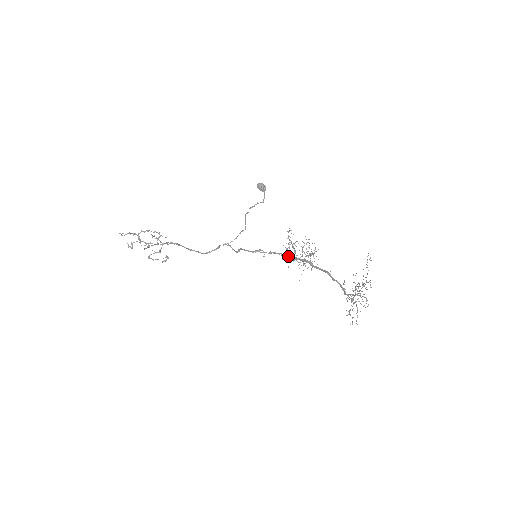
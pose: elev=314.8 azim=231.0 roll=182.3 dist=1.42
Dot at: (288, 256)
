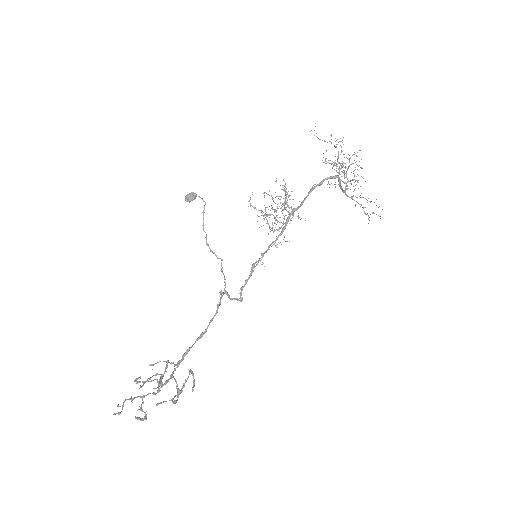
Dot at: (276, 238)
